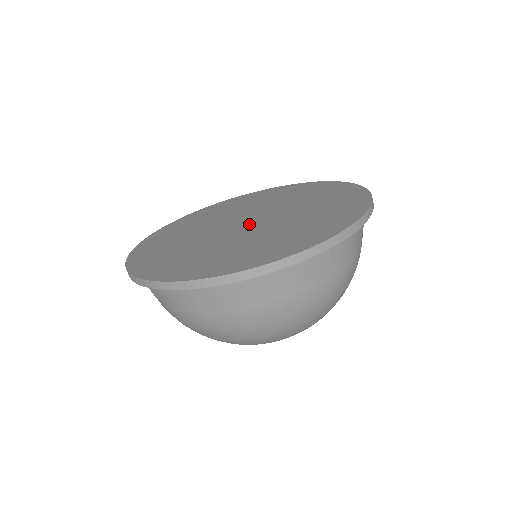
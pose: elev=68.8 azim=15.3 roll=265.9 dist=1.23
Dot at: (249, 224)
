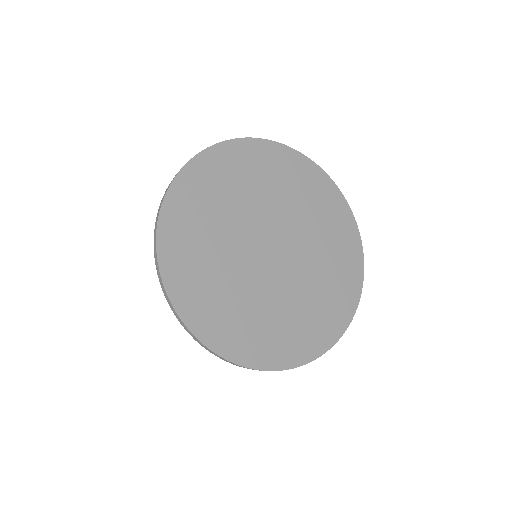
Dot at: (269, 258)
